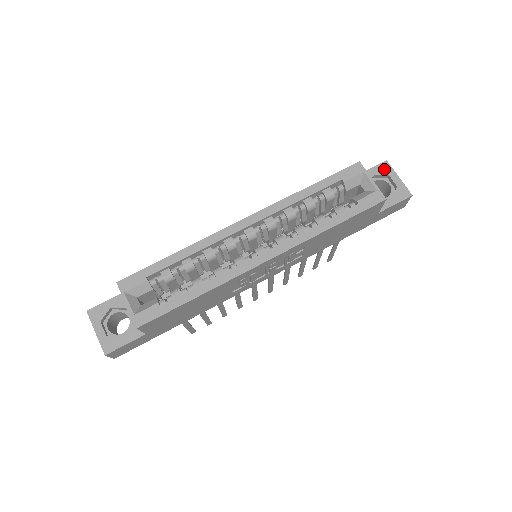
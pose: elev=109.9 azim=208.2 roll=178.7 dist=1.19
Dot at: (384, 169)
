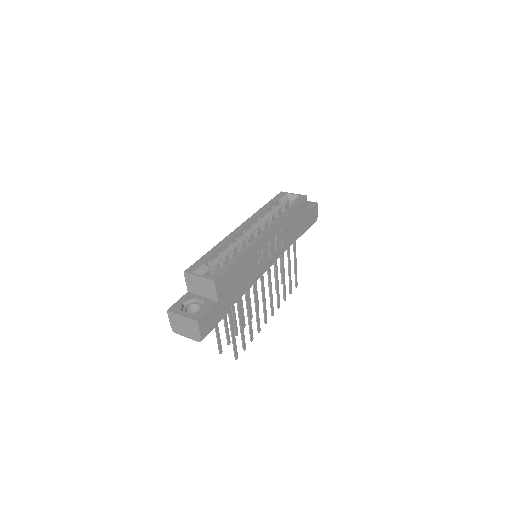
Dot at: occluded
